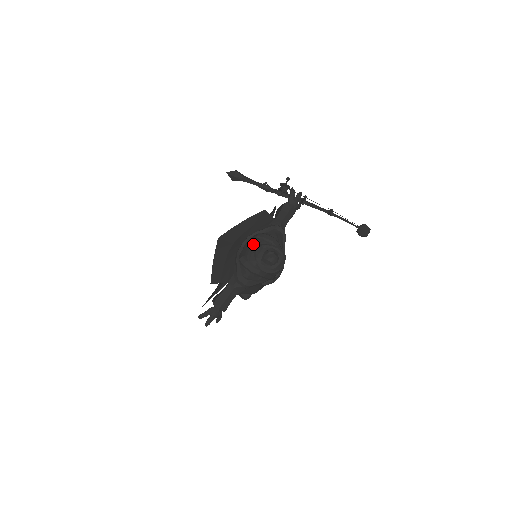
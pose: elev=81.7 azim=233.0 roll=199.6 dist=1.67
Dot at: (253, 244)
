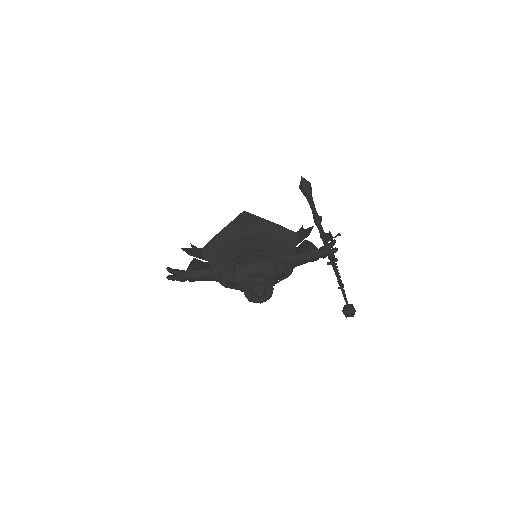
Dot at: (258, 263)
